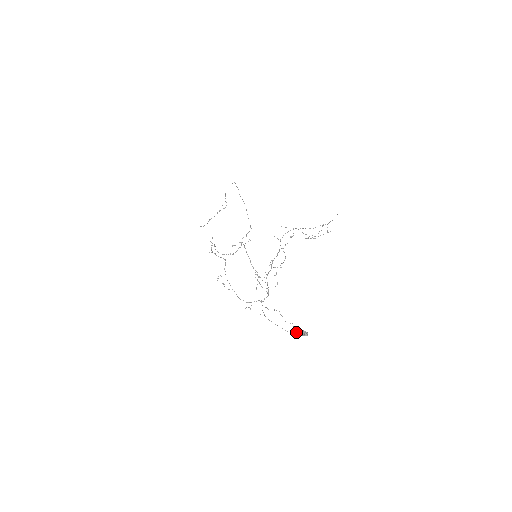
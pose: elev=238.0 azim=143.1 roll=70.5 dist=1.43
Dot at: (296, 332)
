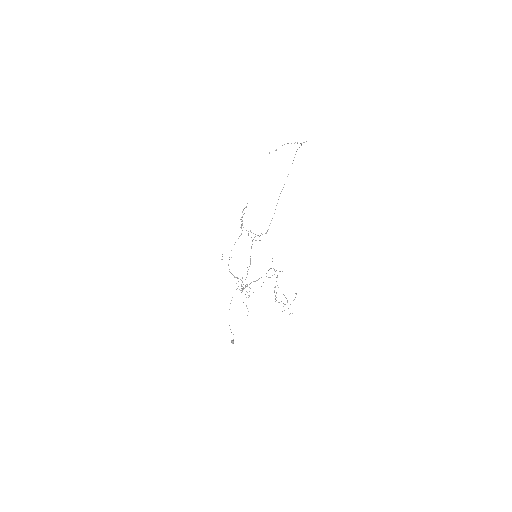
Dot at: occluded
